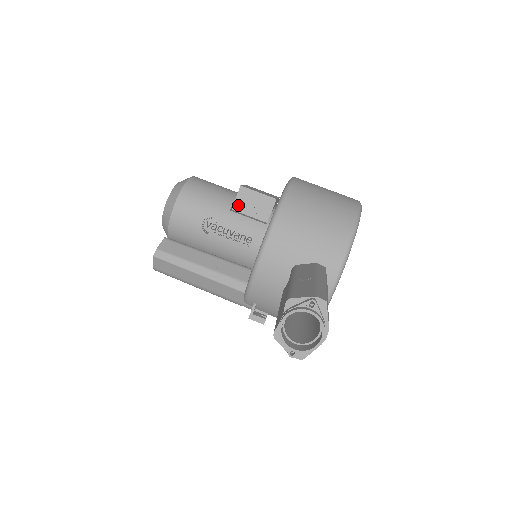
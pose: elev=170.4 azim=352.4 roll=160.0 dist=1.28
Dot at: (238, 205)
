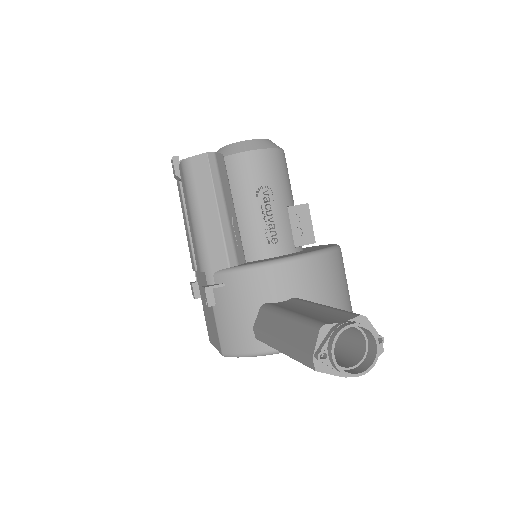
Dot at: (290, 211)
